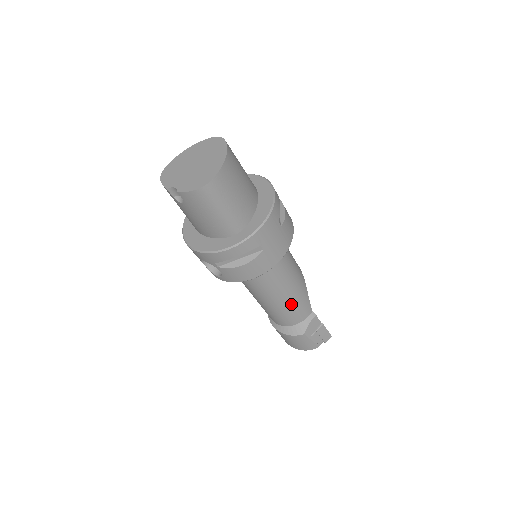
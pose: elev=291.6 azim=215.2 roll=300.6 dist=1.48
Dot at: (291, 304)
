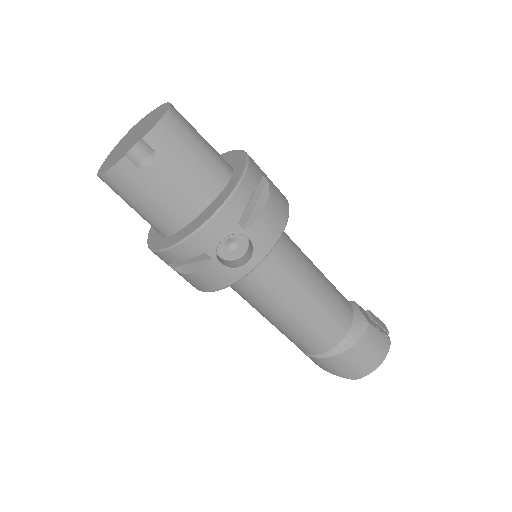
Dot at: (330, 289)
